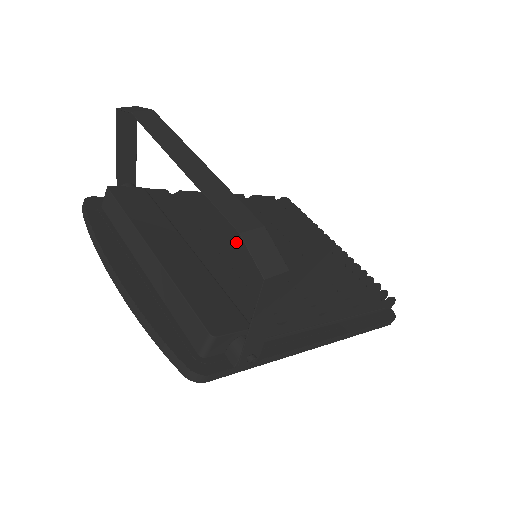
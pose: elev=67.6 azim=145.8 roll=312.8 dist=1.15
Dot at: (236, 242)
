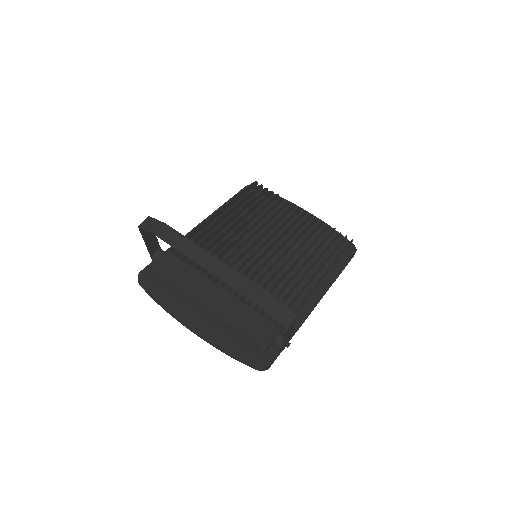
Dot at: (241, 256)
